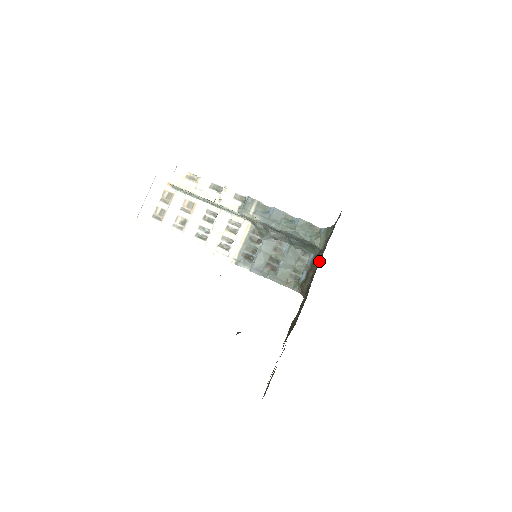
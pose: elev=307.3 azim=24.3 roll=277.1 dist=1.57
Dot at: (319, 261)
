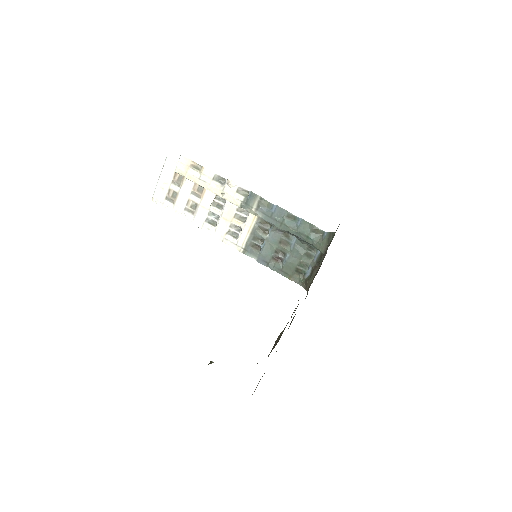
Dot at: (321, 264)
